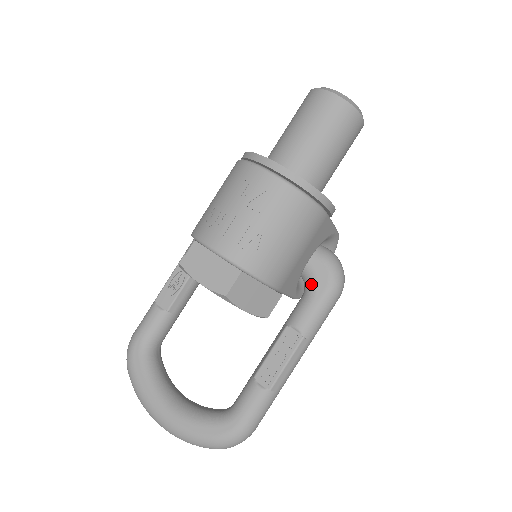
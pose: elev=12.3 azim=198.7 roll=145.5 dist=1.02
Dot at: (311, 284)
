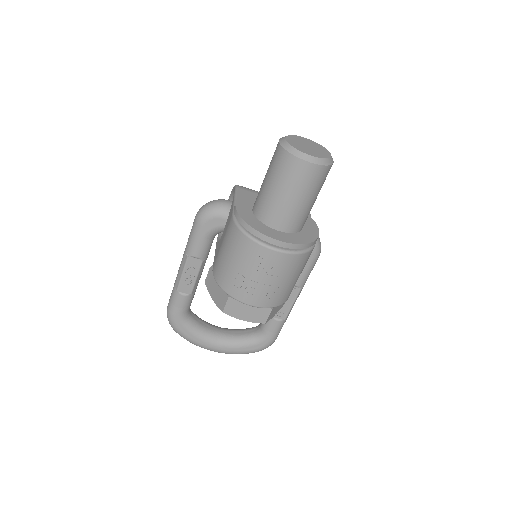
Dot at: occluded
